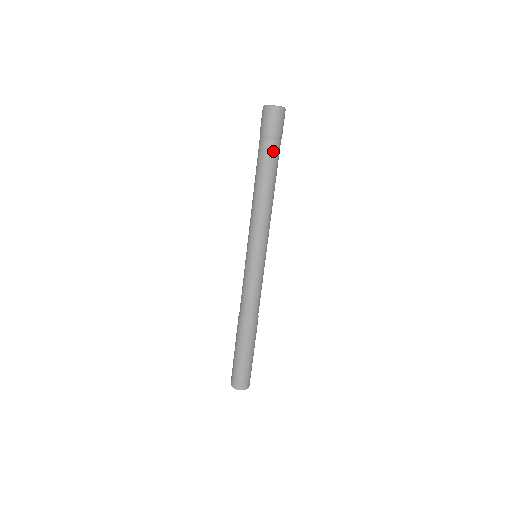
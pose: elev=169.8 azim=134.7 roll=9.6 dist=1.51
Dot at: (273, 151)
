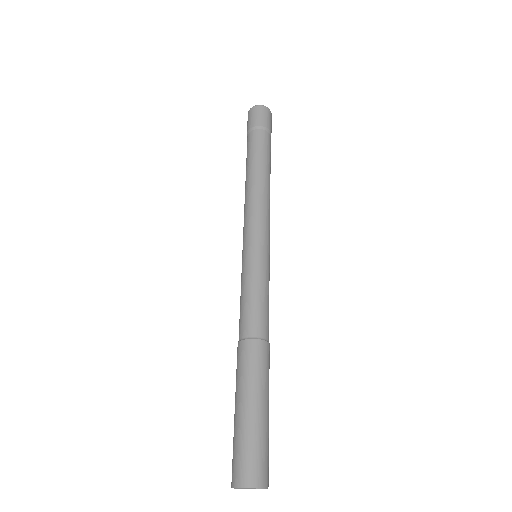
Dot at: (256, 139)
